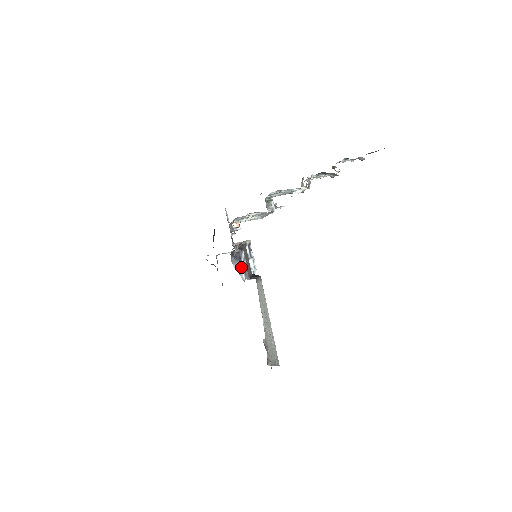
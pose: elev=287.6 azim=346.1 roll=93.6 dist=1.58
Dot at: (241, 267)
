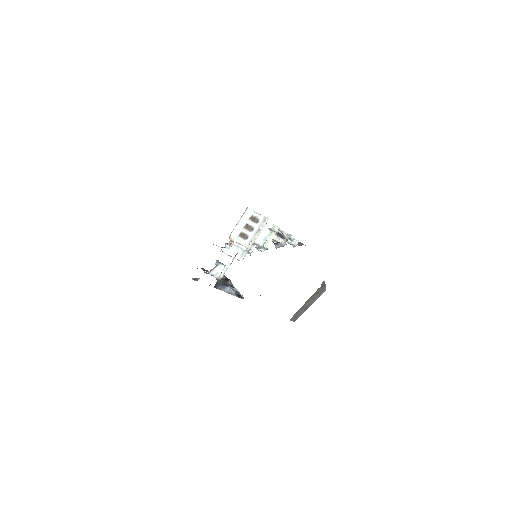
Dot at: (231, 290)
